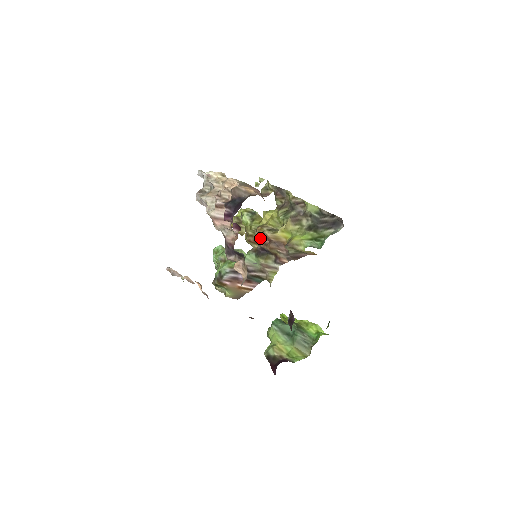
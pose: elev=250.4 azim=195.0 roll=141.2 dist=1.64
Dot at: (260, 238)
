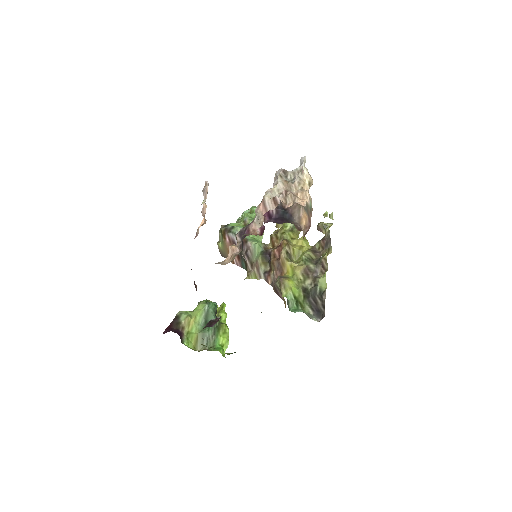
Dot at: (278, 247)
